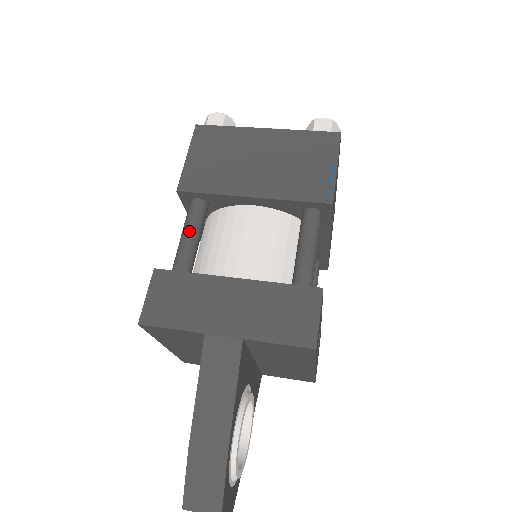
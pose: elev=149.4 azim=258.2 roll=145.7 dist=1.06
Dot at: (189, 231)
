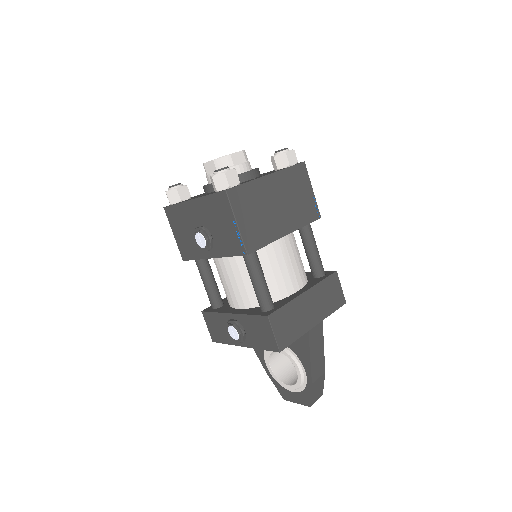
Dot at: (262, 277)
